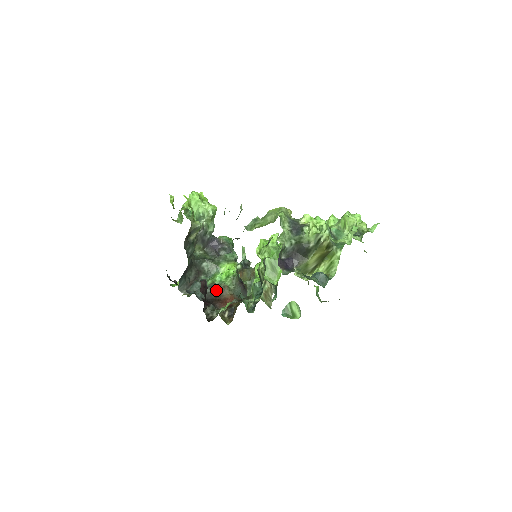
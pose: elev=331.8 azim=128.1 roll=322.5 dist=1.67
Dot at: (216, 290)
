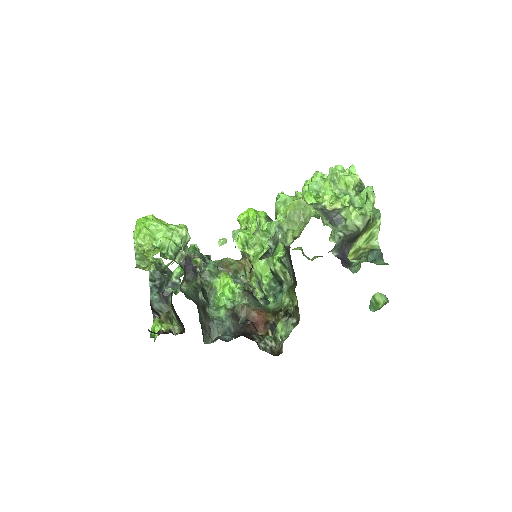
Dot at: (237, 316)
